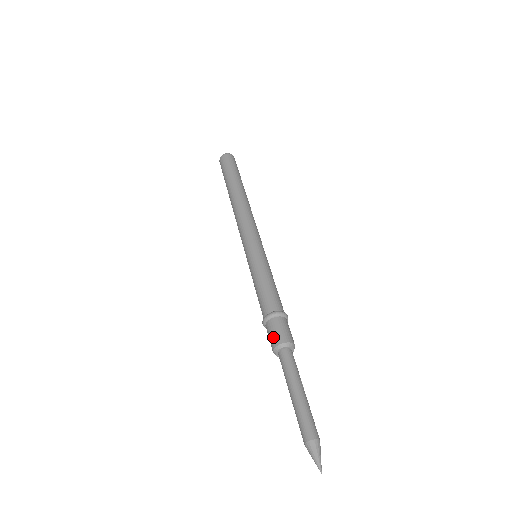
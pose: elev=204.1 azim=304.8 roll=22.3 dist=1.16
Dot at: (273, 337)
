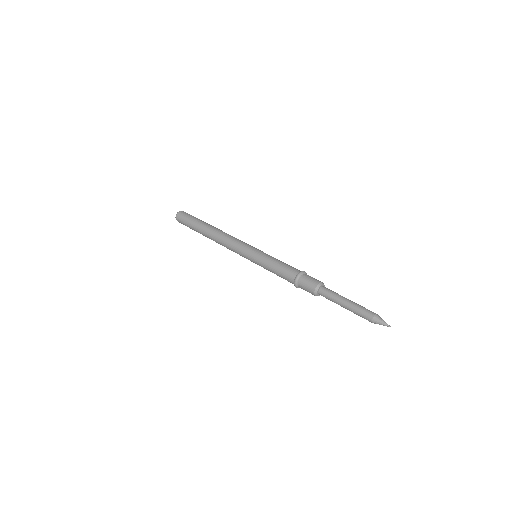
Dot at: (311, 283)
